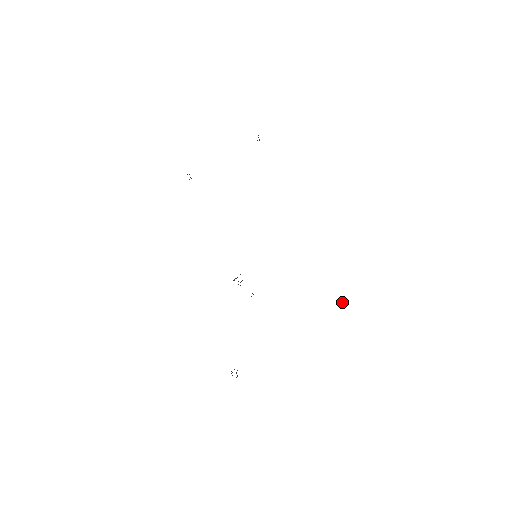
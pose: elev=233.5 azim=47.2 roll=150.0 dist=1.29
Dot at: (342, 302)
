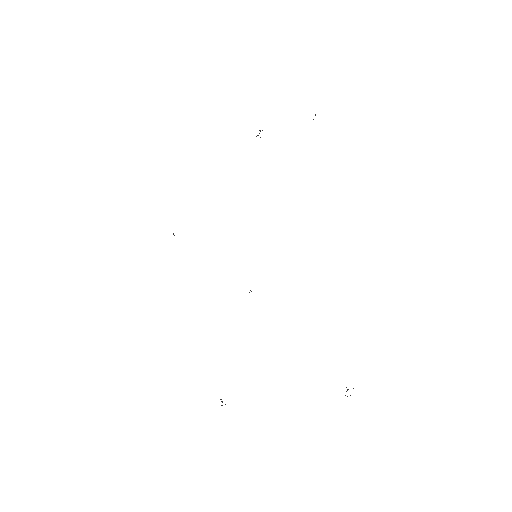
Dot at: (251, 291)
